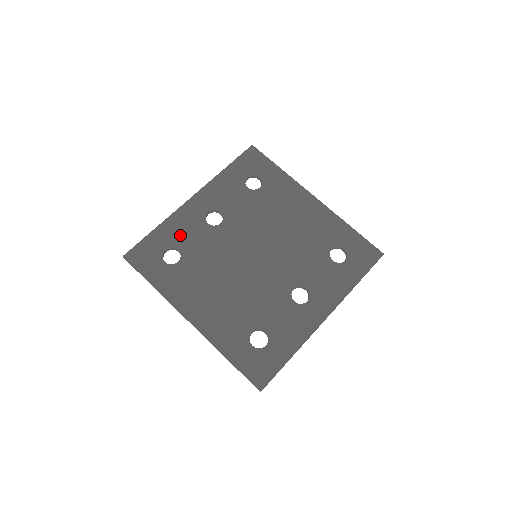
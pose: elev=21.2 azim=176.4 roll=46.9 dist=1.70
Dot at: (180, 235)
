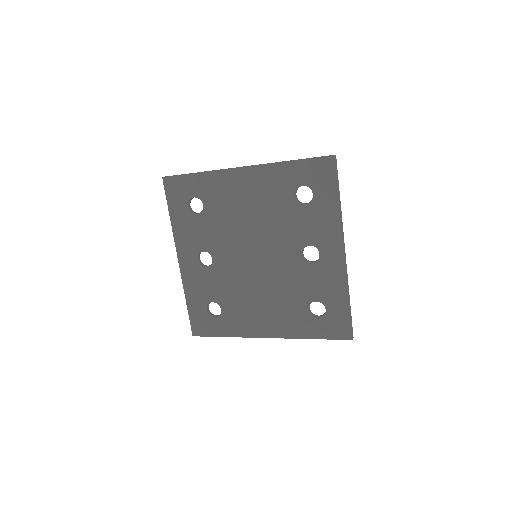
Dot at: (202, 292)
